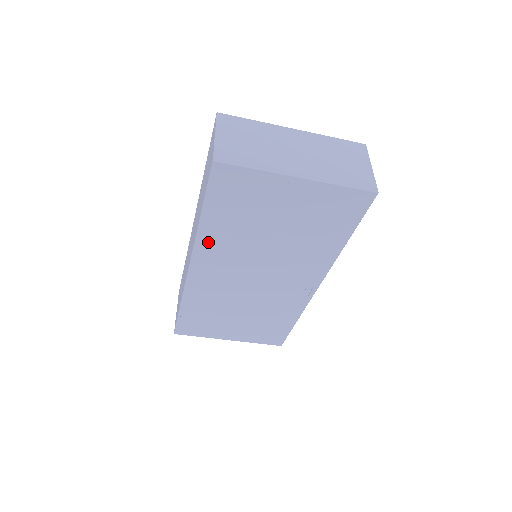
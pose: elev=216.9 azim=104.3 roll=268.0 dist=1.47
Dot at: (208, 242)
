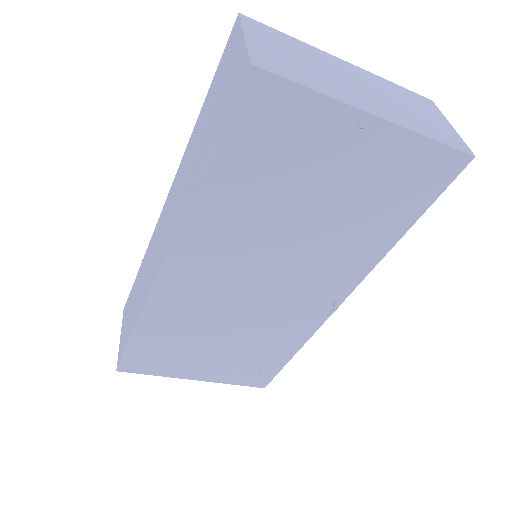
Dot at: (204, 221)
